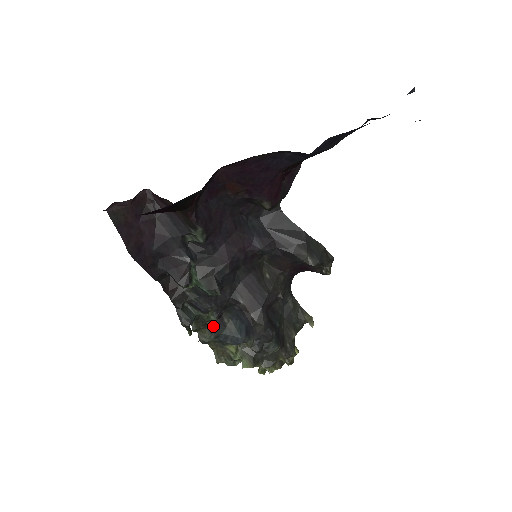
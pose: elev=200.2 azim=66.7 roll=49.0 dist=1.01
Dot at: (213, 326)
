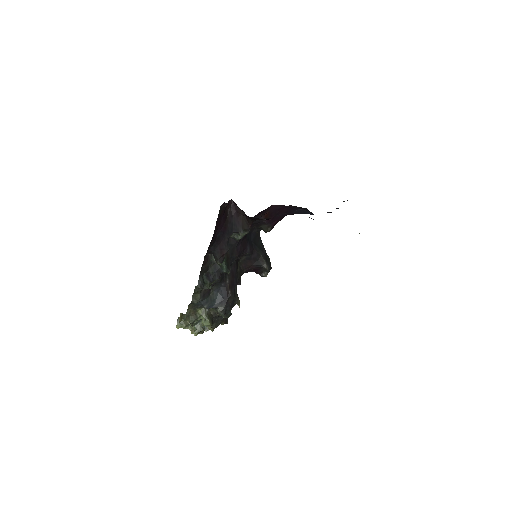
Dot at: (204, 293)
